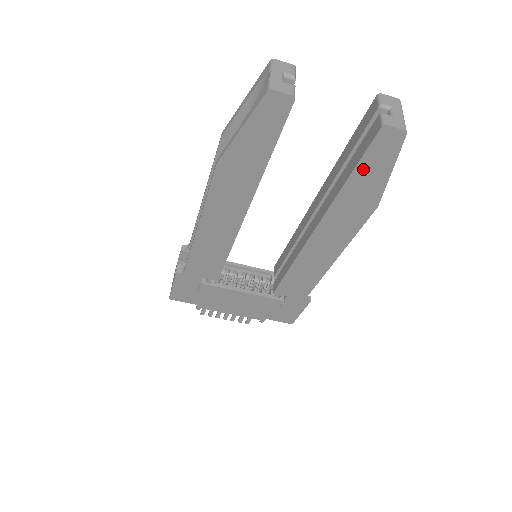
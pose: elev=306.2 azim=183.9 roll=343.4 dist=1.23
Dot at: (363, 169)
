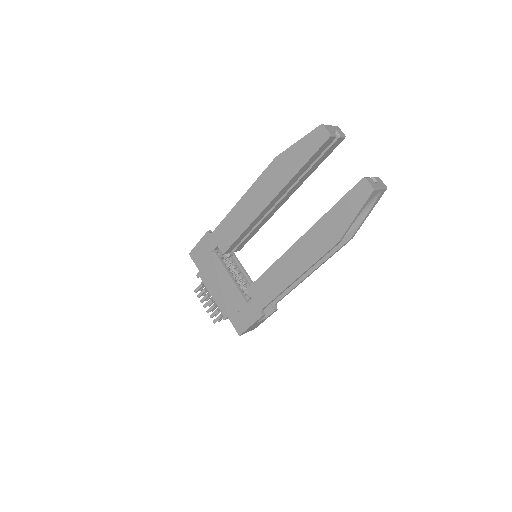
Dot at: (342, 205)
